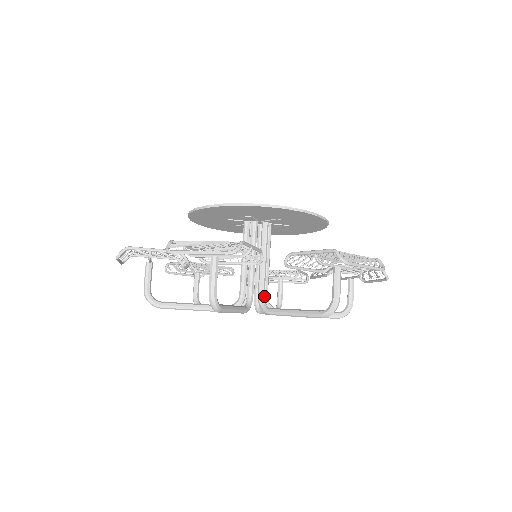
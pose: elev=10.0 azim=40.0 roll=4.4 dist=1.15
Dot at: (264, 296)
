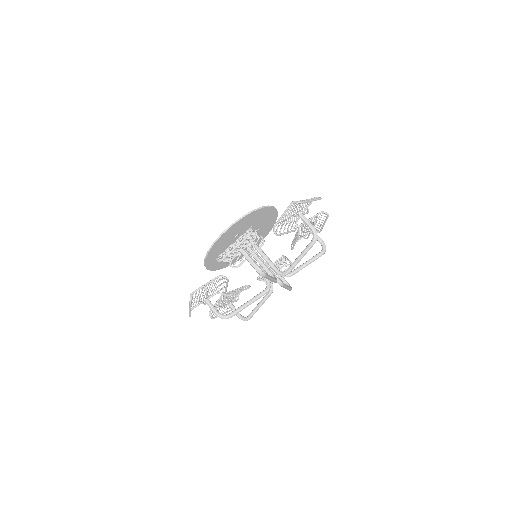
Dot at: occluded
